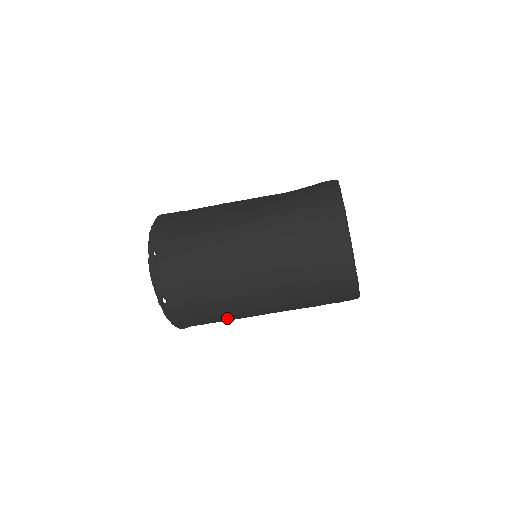
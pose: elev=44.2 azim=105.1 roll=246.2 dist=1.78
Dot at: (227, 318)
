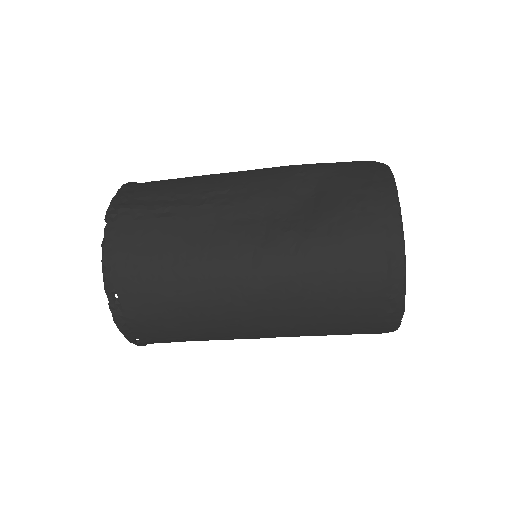
Dot at: occluded
